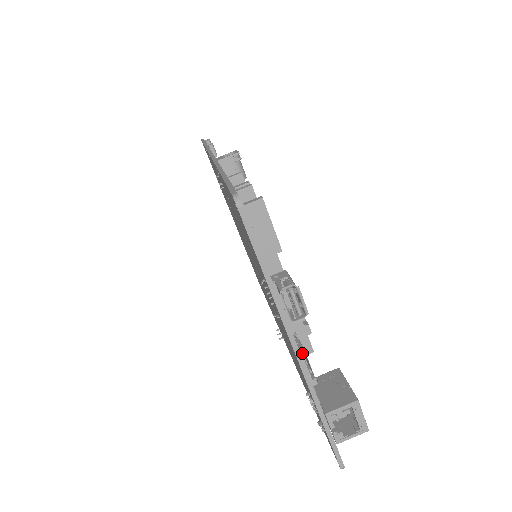
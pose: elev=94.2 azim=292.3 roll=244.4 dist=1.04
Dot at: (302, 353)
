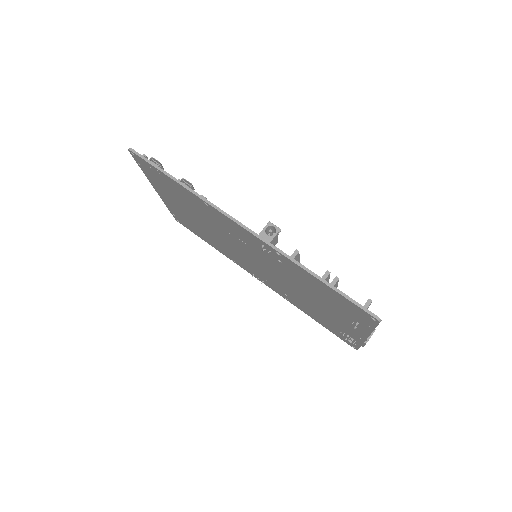
Dot at: occluded
